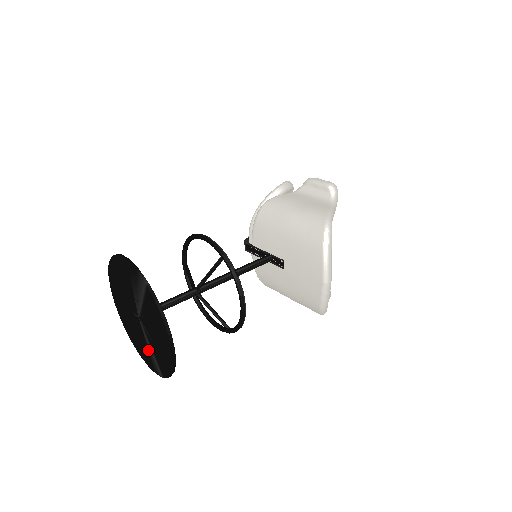
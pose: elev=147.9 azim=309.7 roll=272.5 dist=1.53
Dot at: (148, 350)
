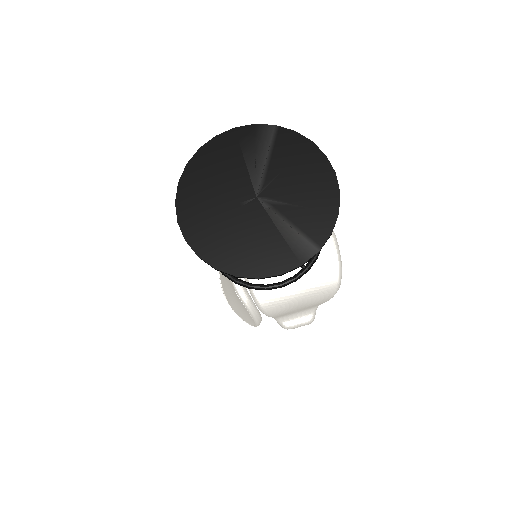
Dot at: (281, 236)
